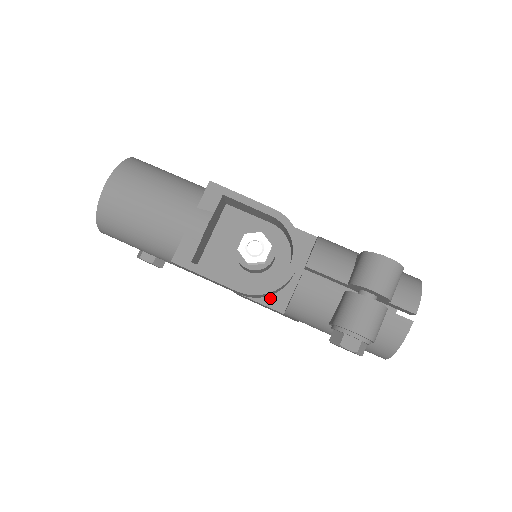
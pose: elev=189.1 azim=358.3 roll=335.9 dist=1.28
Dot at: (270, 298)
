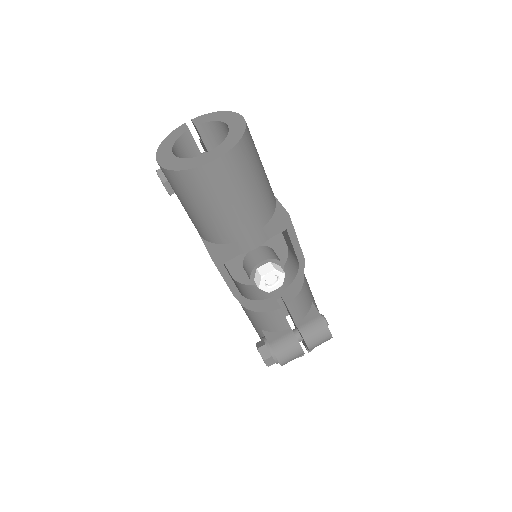
Dot at: occluded
